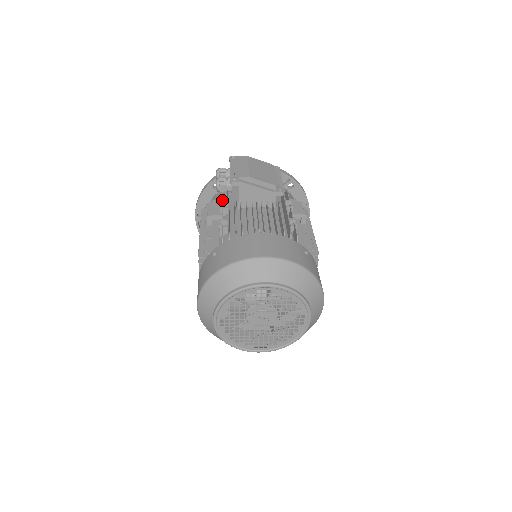
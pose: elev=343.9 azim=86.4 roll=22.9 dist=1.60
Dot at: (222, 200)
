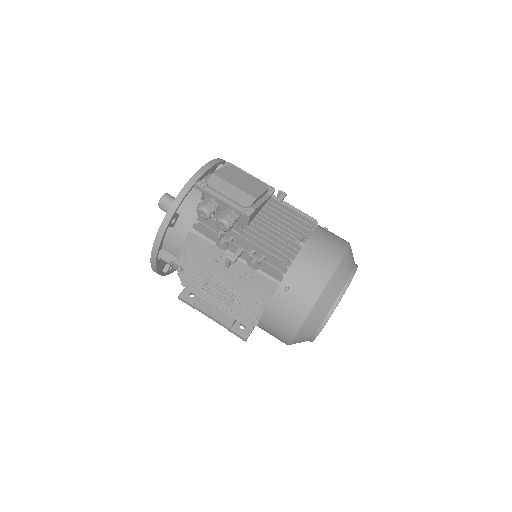
Dot at: (218, 234)
